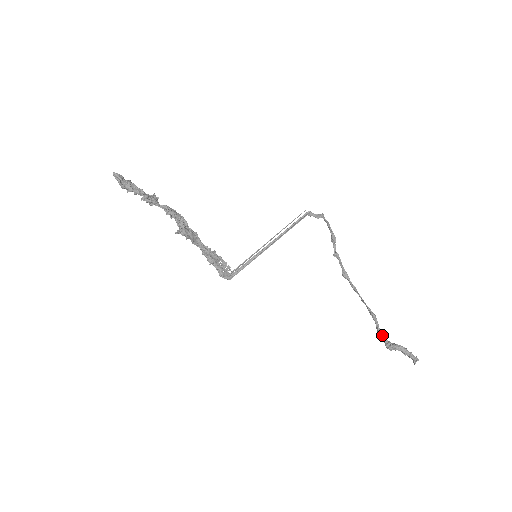
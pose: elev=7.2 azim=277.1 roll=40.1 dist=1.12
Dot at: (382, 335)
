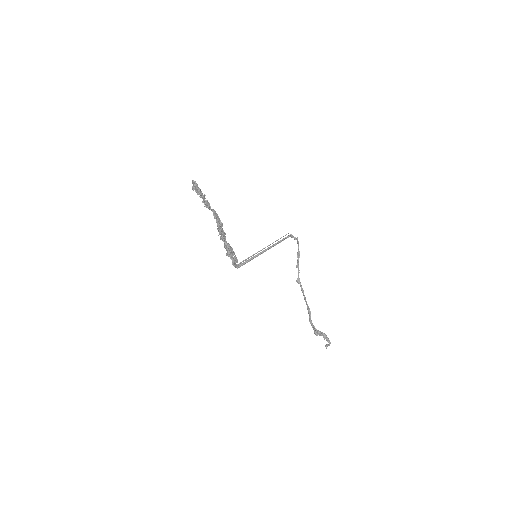
Dot at: (312, 325)
